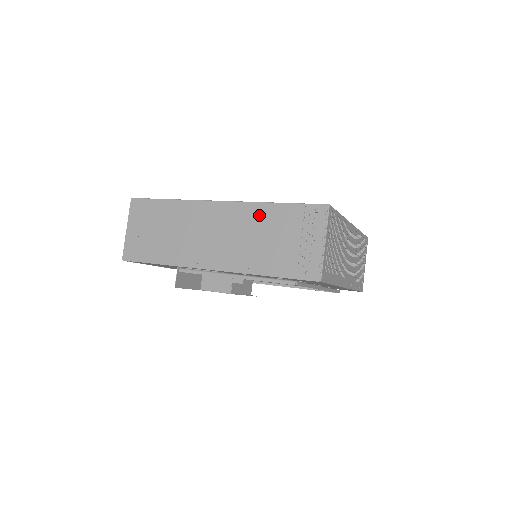
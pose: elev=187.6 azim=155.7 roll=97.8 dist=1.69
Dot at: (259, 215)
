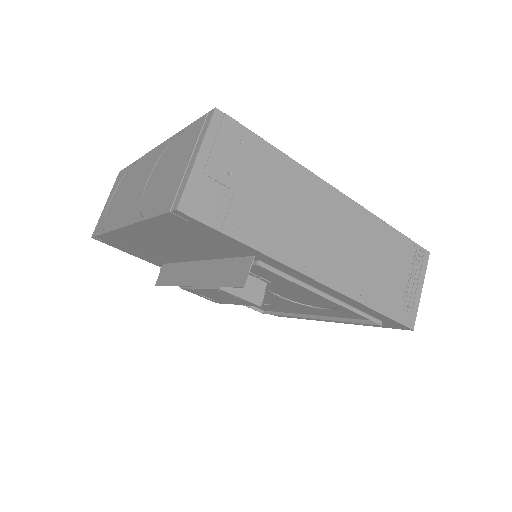
Dot at: (378, 234)
